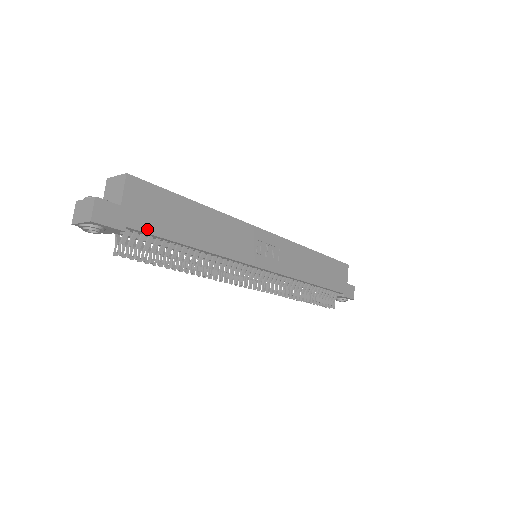
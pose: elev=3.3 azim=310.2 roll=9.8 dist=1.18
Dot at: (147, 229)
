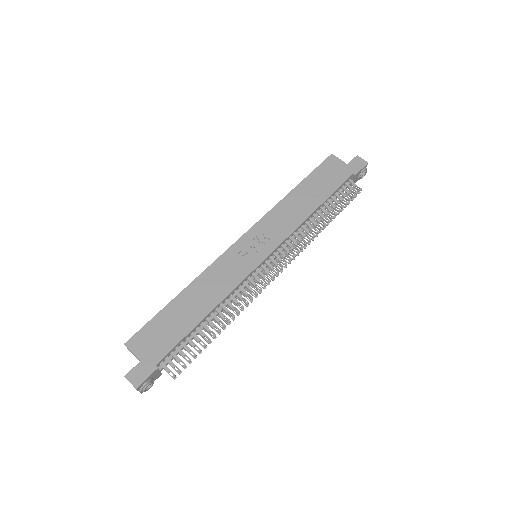
Dot at: (167, 350)
